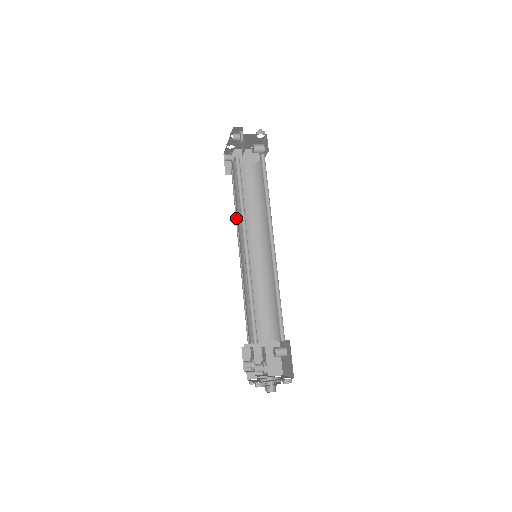
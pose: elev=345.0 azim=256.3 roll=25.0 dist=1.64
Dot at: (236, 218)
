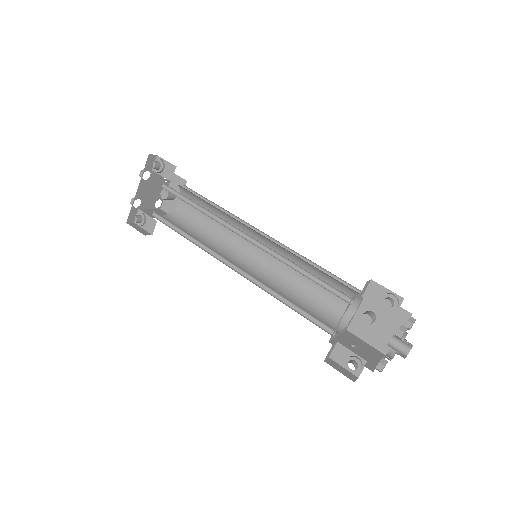
Dot at: (199, 247)
